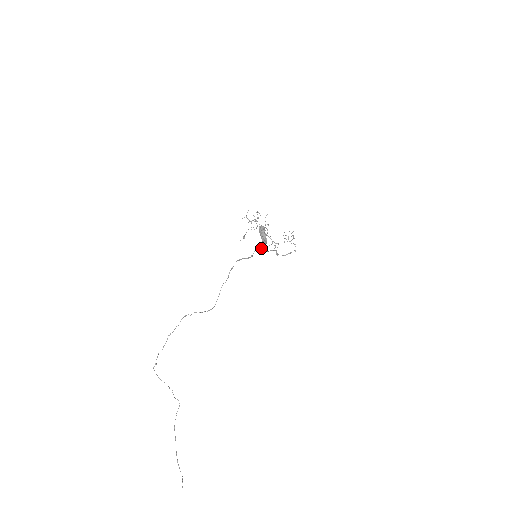
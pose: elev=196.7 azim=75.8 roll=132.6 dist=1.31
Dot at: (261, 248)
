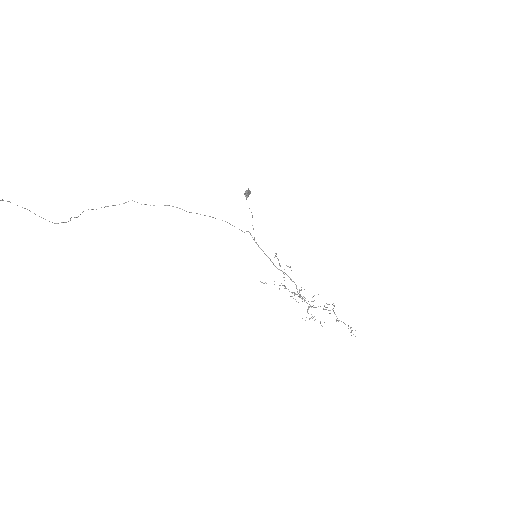
Dot at: occluded
